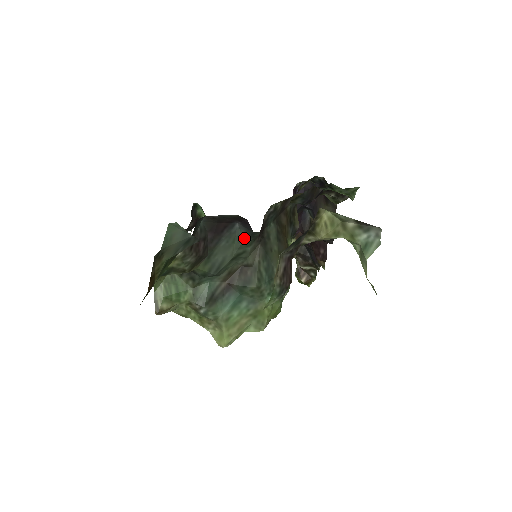
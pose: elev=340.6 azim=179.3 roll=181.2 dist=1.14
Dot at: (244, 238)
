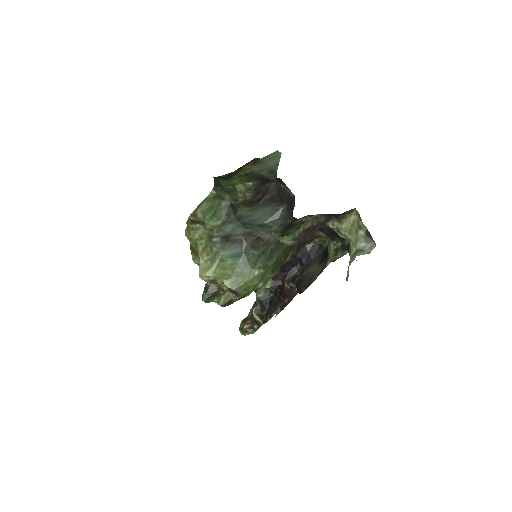
Dot at: (280, 218)
